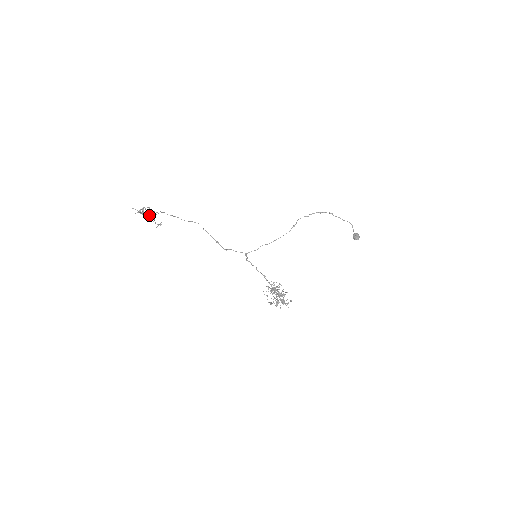
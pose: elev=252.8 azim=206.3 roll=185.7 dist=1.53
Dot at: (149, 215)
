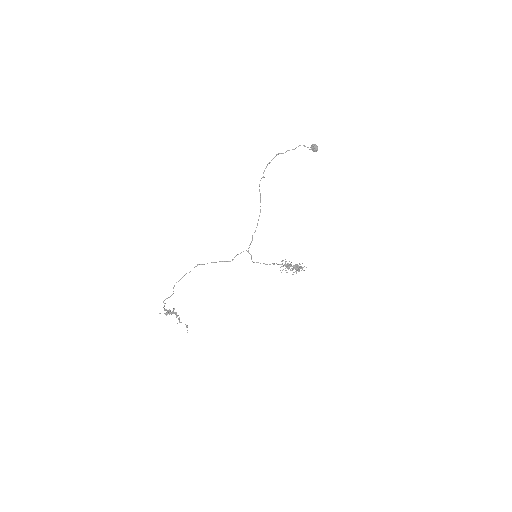
Dot at: (173, 312)
